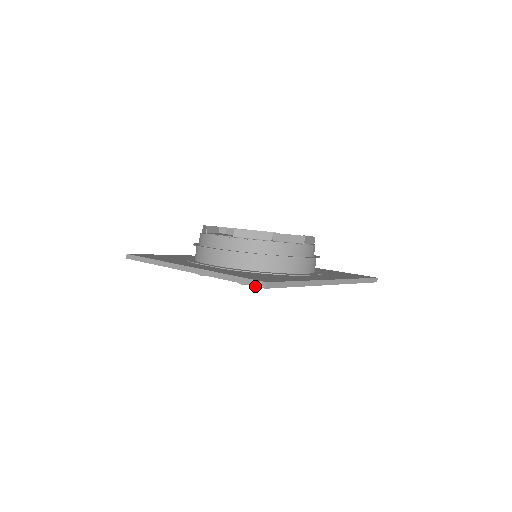
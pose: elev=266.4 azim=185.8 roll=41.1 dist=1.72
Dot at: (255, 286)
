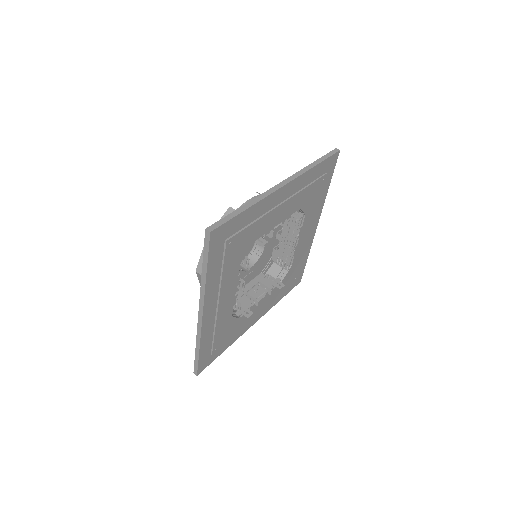
Dot at: (335, 153)
